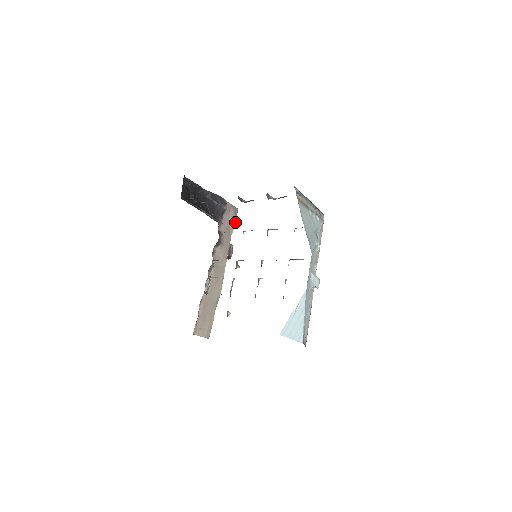
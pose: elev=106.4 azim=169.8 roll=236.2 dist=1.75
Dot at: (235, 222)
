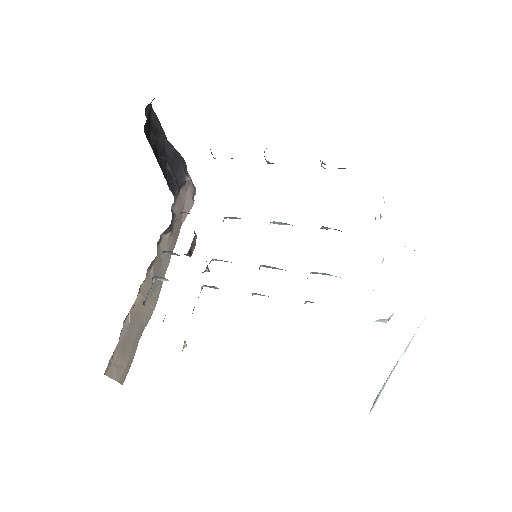
Dot at: (191, 206)
